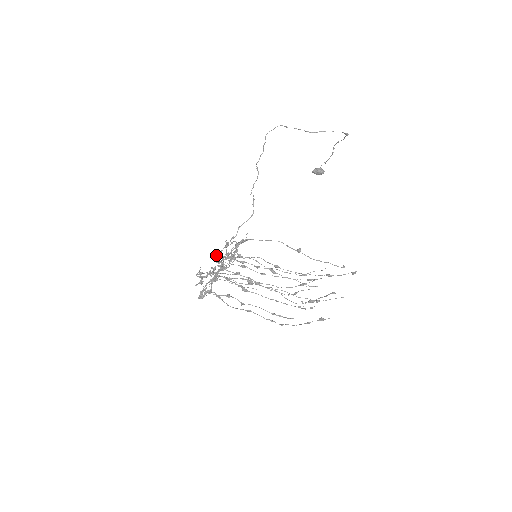
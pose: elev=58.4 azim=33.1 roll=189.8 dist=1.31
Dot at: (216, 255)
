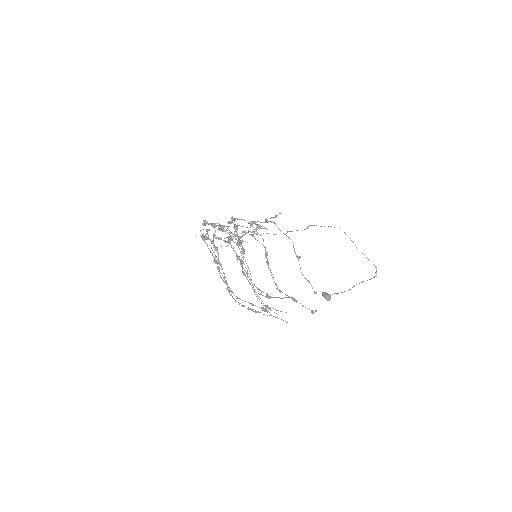
Dot at: occluded
